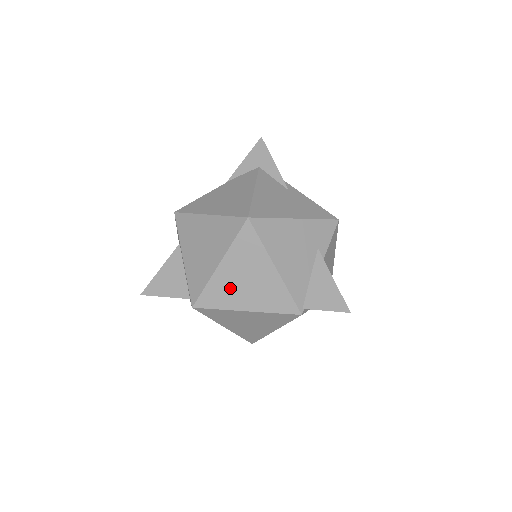
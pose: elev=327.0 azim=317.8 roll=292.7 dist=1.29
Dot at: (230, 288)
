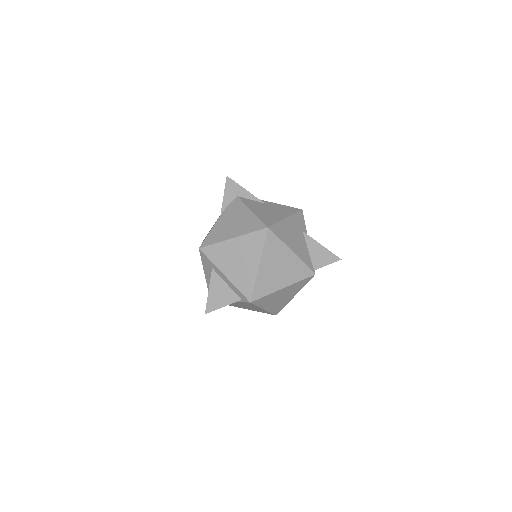
Dot at: (270, 278)
